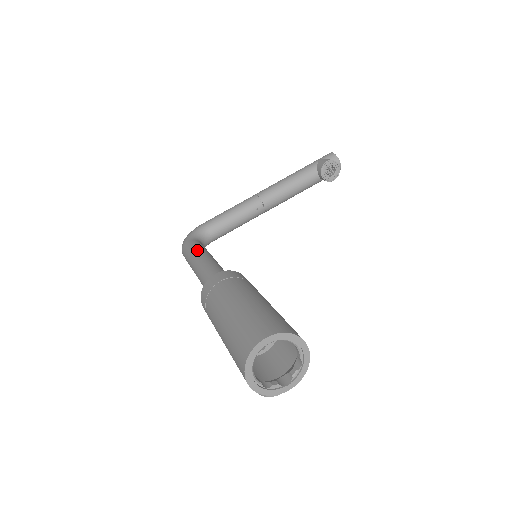
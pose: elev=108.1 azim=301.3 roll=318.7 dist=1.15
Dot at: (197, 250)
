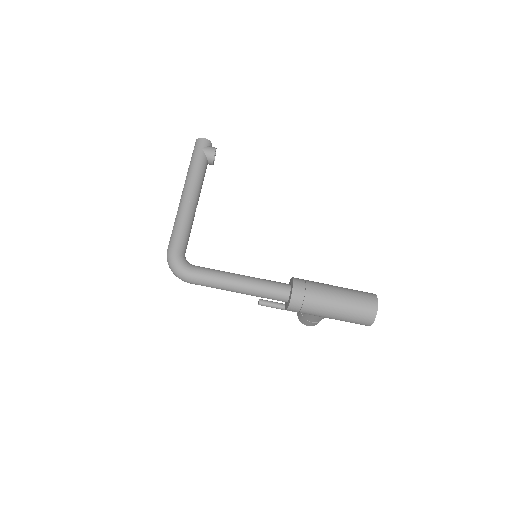
Dot at: (221, 275)
